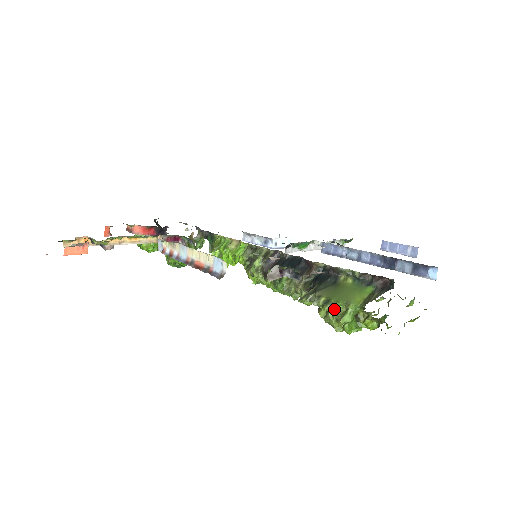
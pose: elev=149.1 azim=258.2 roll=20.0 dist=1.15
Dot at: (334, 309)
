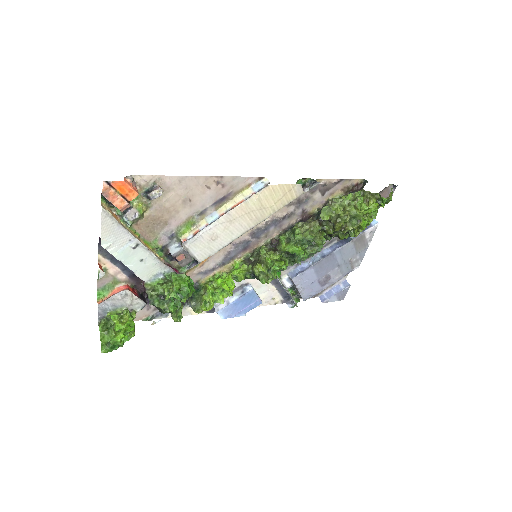
Dot at: (348, 200)
